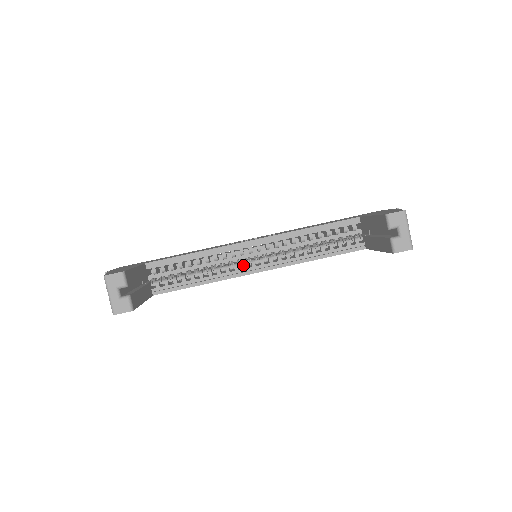
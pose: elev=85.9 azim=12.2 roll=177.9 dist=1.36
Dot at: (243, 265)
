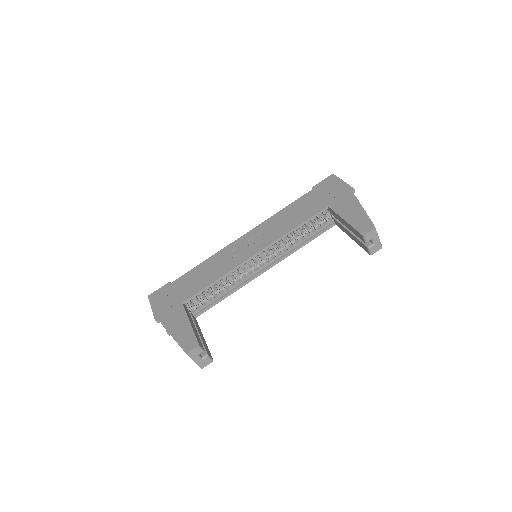
Dot at: (252, 271)
